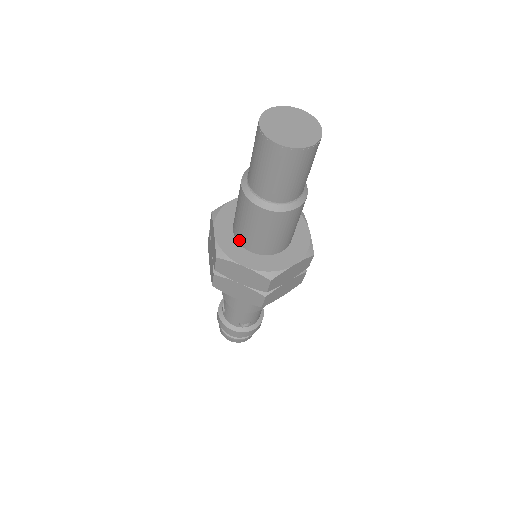
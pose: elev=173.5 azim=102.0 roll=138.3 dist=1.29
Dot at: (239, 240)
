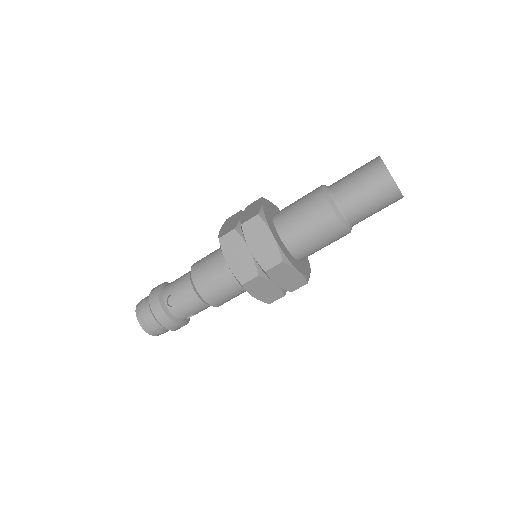
Dot at: (290, 246)
